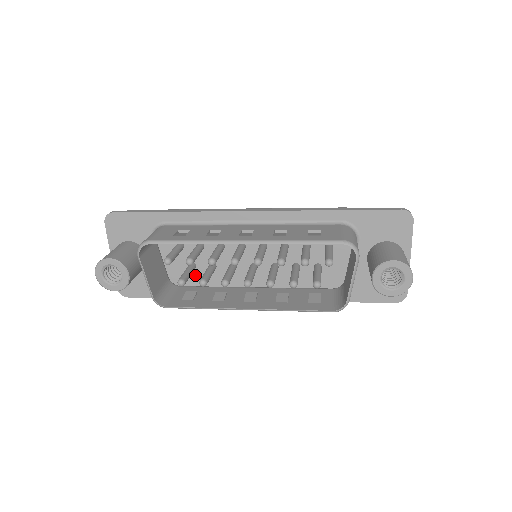
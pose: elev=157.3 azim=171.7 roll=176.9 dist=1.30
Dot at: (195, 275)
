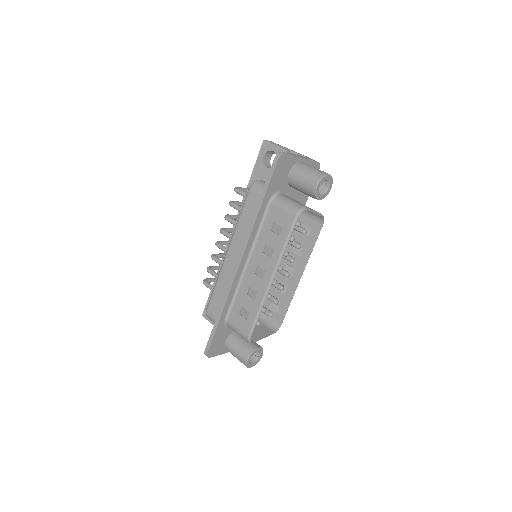
Dot at: occluded
